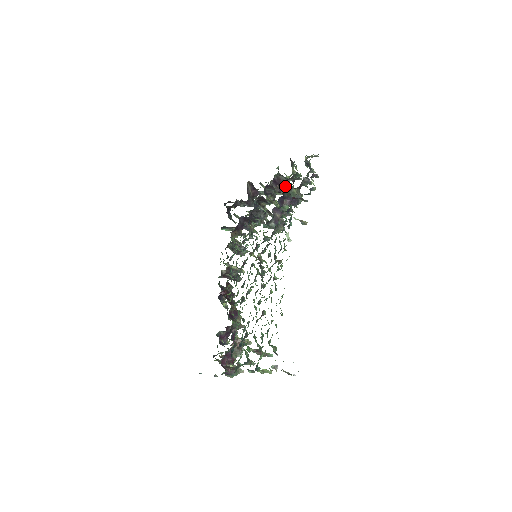
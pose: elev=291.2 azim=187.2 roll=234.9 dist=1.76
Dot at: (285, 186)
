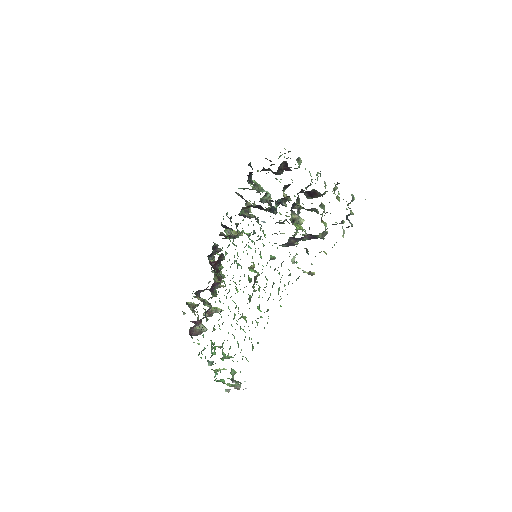
Dot at: (316, 209)
